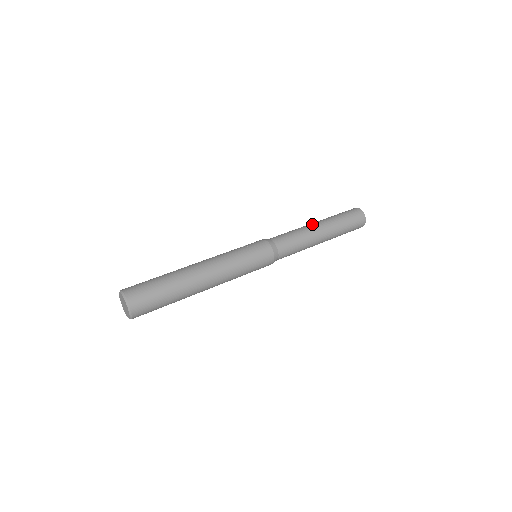
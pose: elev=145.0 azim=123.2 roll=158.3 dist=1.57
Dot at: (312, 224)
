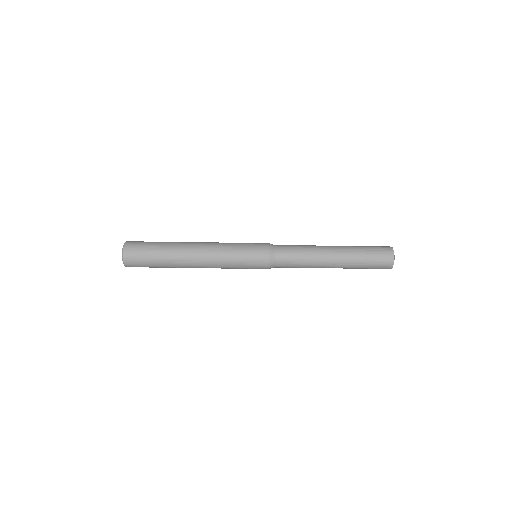
Dot at: (328, 259)
